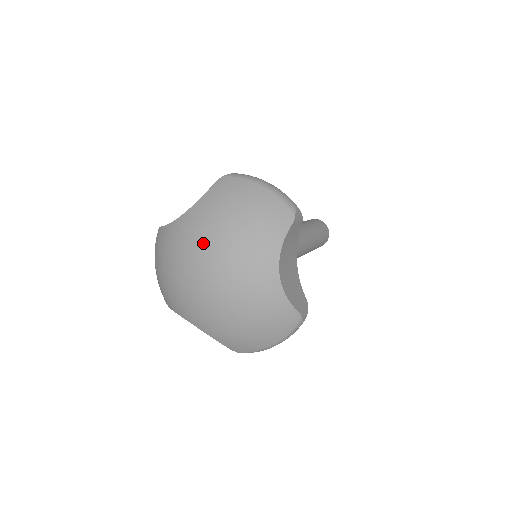
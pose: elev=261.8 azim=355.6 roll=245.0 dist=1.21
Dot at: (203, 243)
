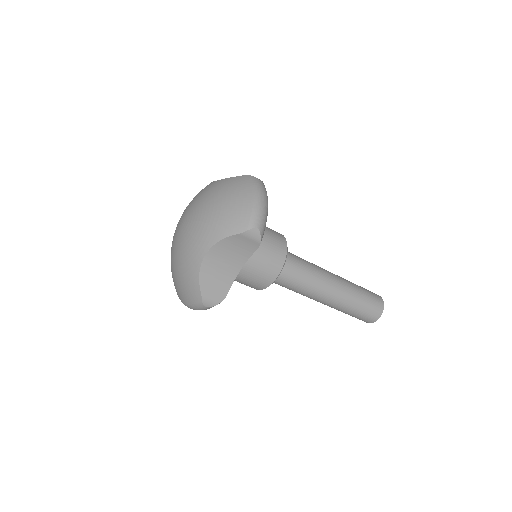
Dot at: (197, 203)
